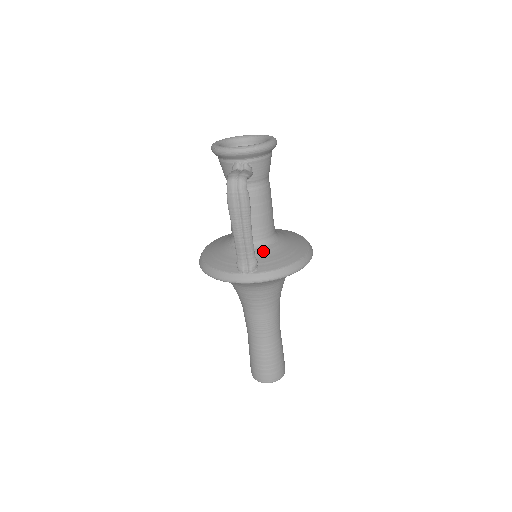
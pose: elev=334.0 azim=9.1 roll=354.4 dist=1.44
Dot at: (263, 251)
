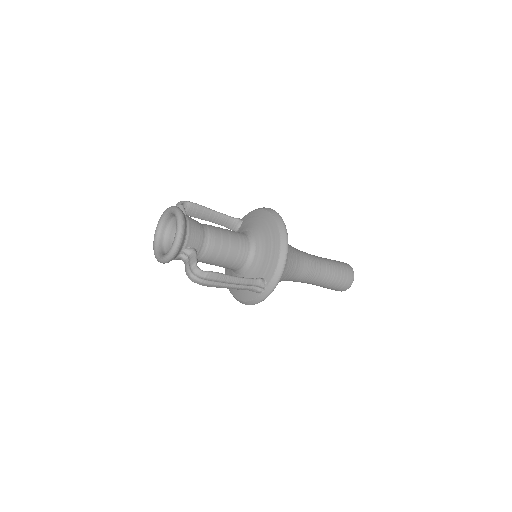
Dot at: (256, 263)
